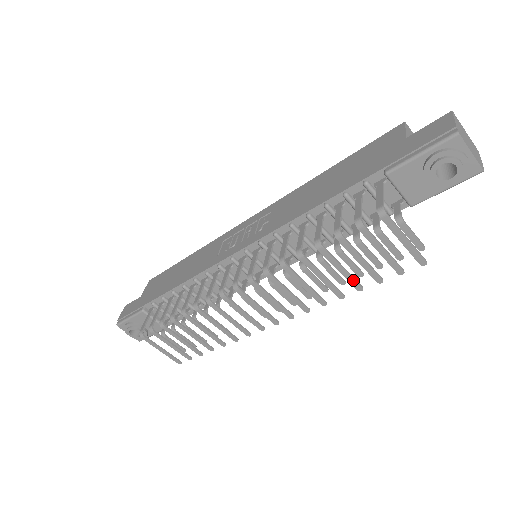
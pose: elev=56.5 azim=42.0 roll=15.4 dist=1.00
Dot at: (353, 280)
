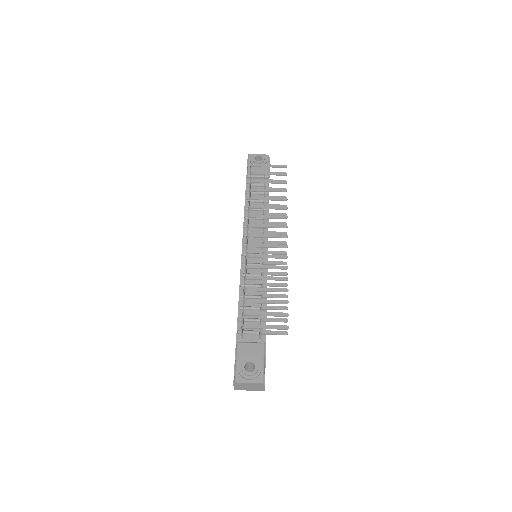
Dot at: (278, 190)
